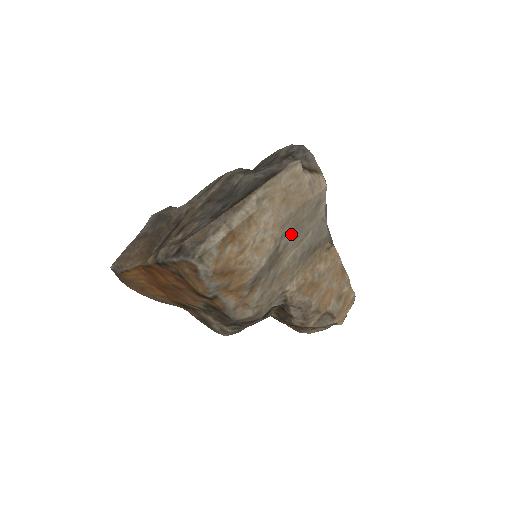
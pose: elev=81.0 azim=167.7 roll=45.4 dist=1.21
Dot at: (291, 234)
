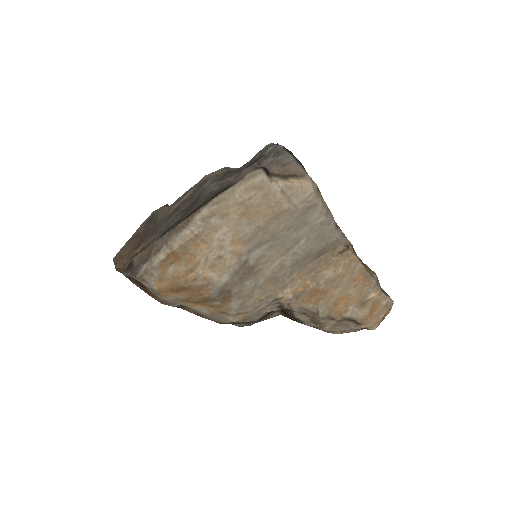
Dot at: (266, 246)
